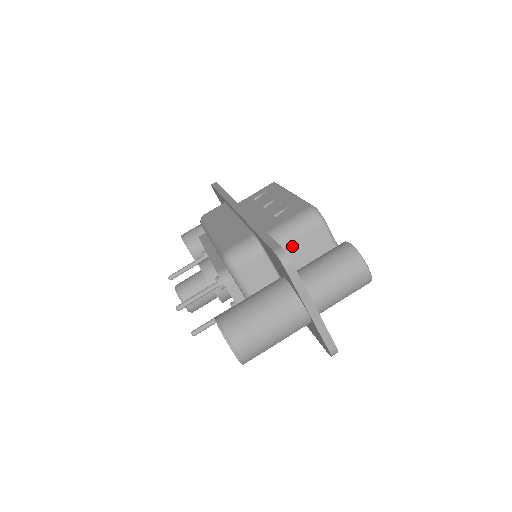
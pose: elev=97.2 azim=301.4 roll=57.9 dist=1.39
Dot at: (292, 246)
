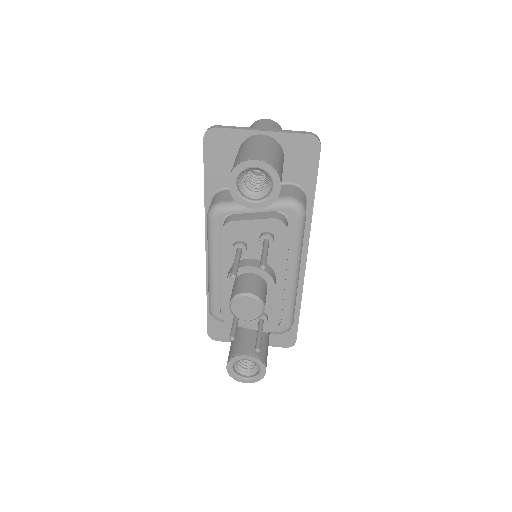
Dot at: occluded
